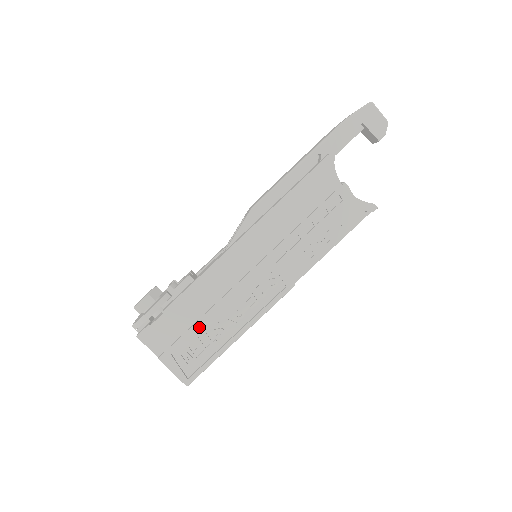
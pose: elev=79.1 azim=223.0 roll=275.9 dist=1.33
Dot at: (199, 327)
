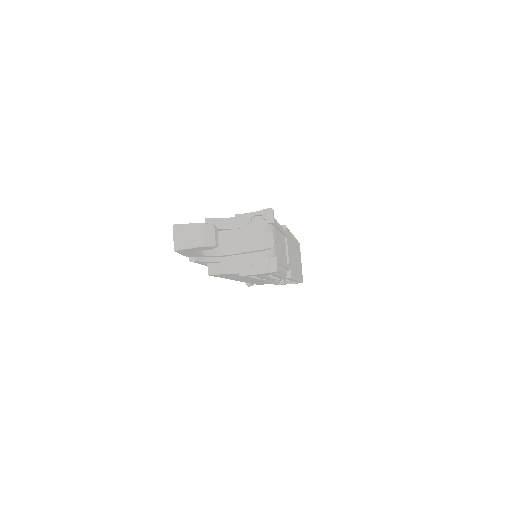
Dot at: (275, 282)
